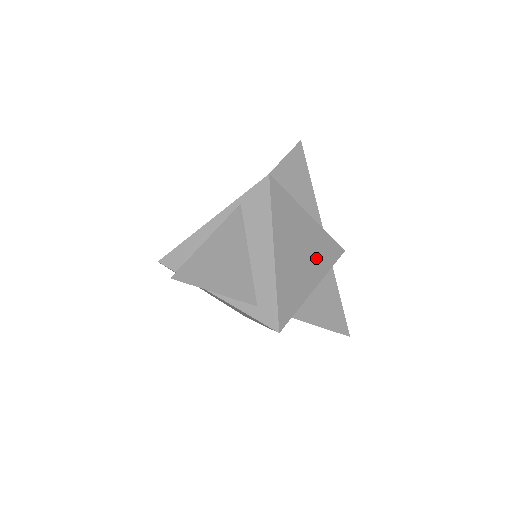
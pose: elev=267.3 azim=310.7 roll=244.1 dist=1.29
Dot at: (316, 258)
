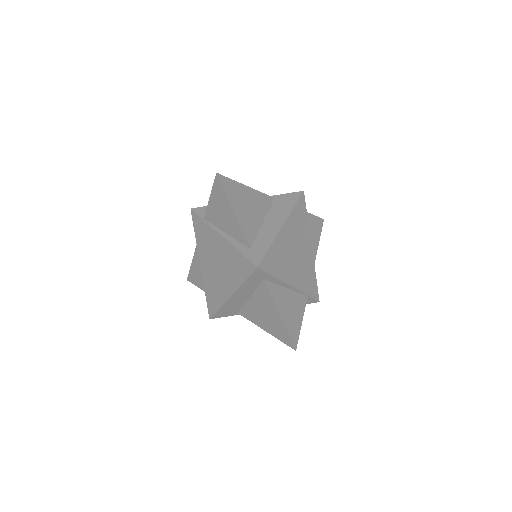
Dot at: (302, 272)
